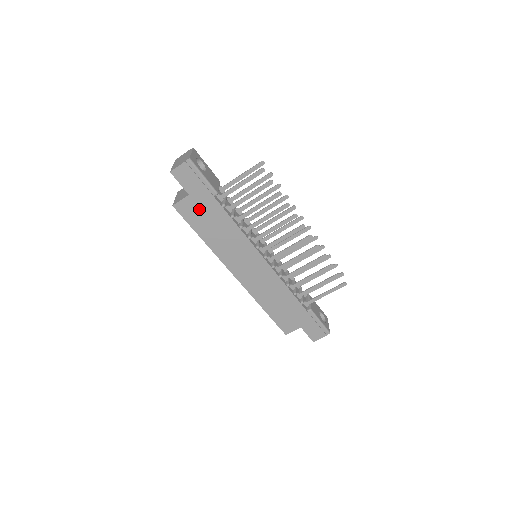
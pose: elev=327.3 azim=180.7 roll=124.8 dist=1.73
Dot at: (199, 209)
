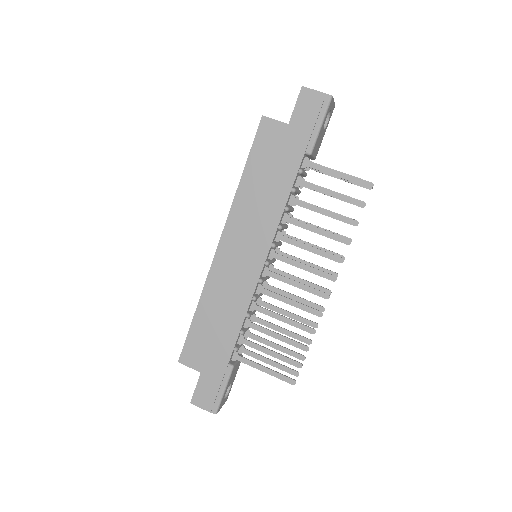
Dot at: (278, 147)
